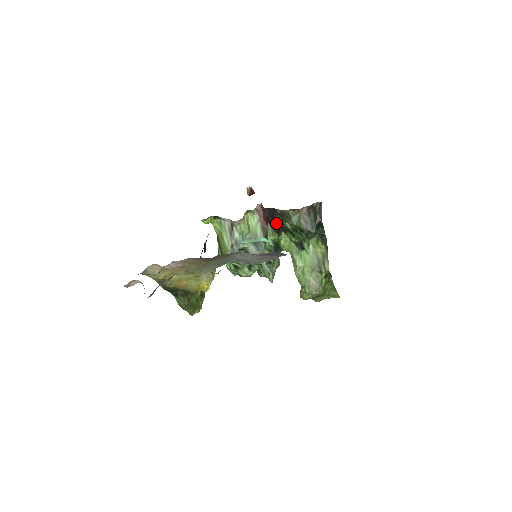
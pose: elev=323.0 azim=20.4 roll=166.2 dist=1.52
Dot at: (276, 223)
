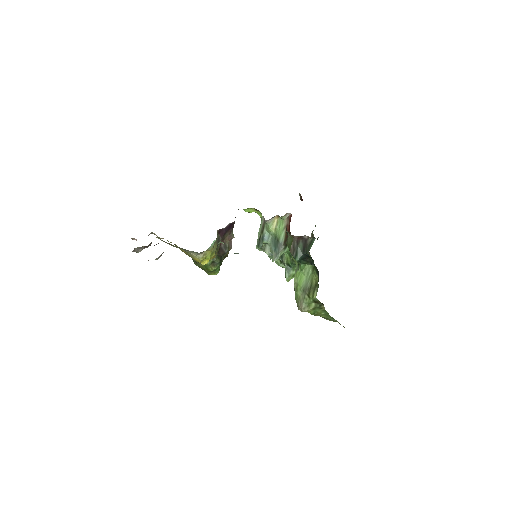
Dot at: occluded
